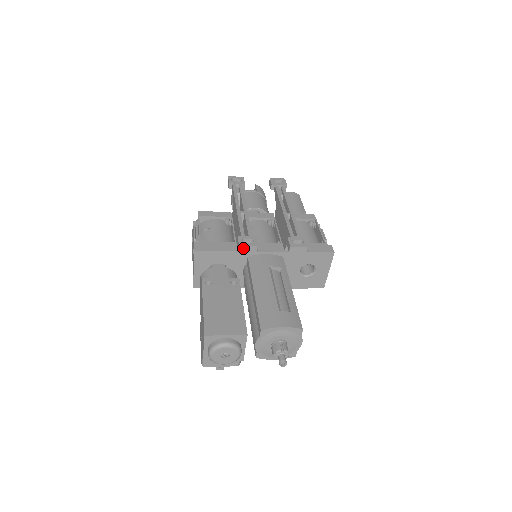
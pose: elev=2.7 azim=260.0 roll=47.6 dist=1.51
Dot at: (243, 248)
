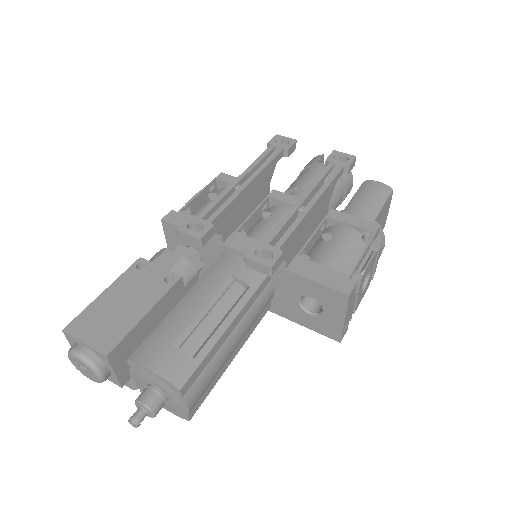
Dot at: (182, 234)
